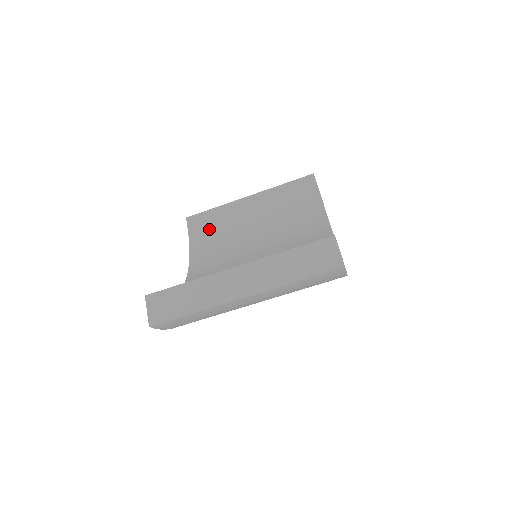
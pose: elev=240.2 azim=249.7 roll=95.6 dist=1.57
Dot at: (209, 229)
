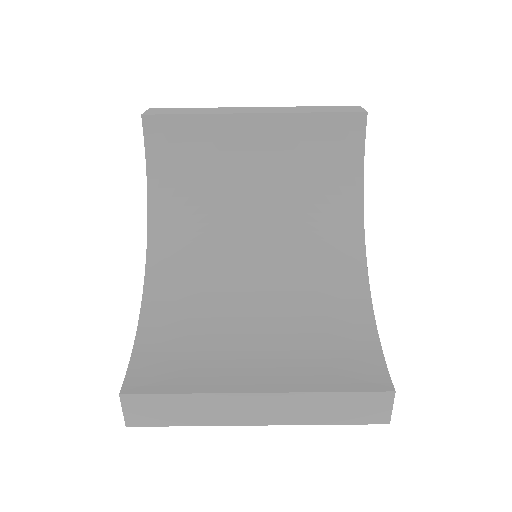
Dot at: (181, 152)
